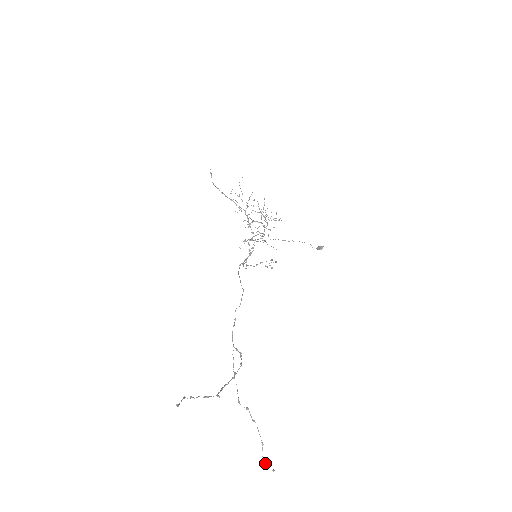
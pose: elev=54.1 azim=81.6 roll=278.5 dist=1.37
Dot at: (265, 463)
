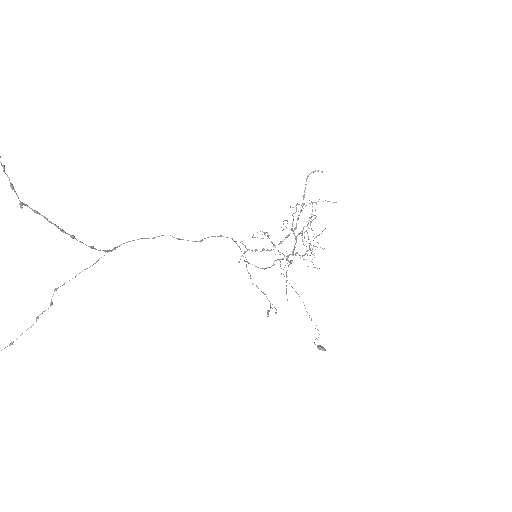
Dot at: out of frame
